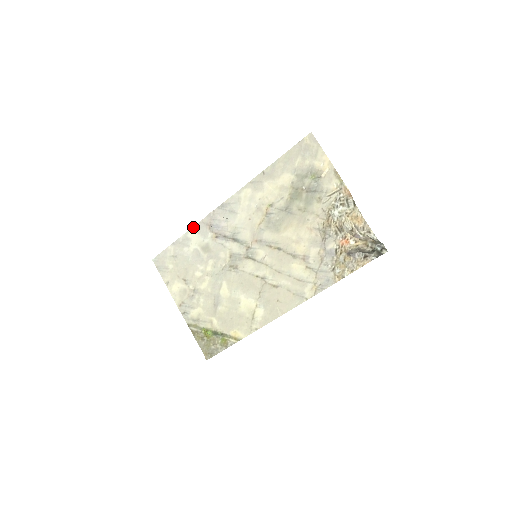
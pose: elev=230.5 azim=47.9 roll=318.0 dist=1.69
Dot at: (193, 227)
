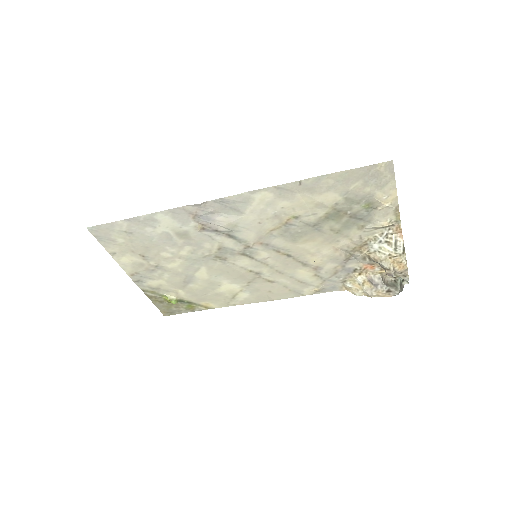
Dot at: (166, 210)
